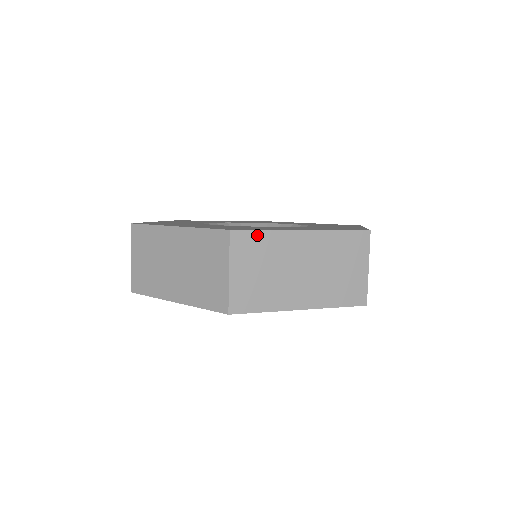
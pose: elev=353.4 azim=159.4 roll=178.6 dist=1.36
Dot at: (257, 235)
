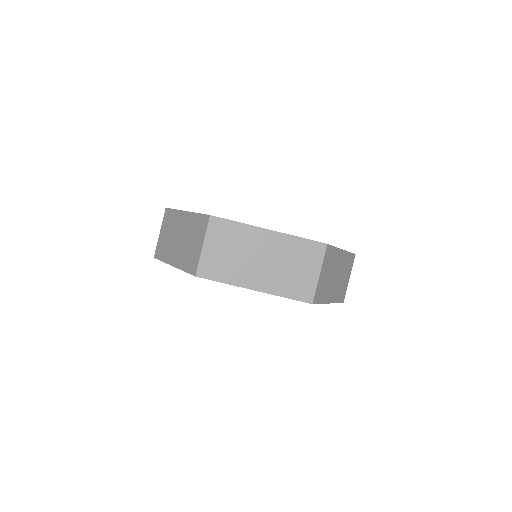
Dot at: (332, 249)
